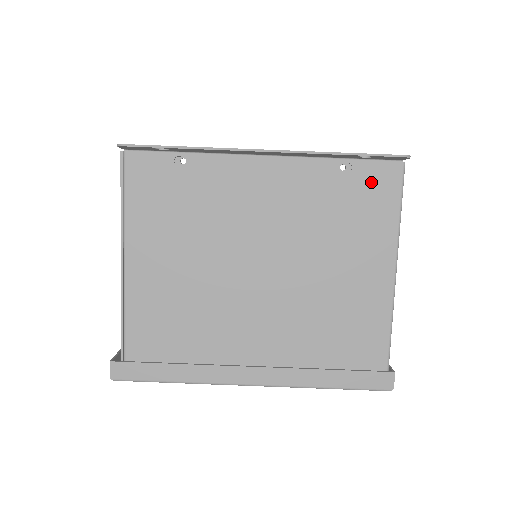
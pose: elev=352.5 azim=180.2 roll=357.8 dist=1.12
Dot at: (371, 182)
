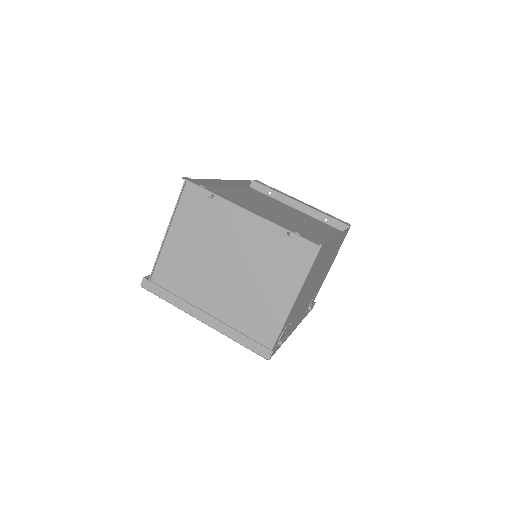
Dot at: (299, 248)
